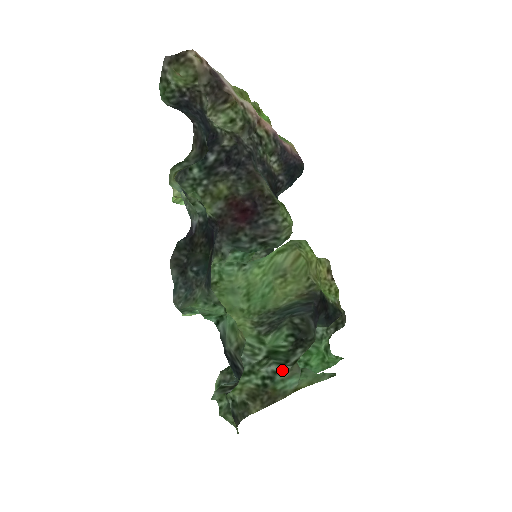
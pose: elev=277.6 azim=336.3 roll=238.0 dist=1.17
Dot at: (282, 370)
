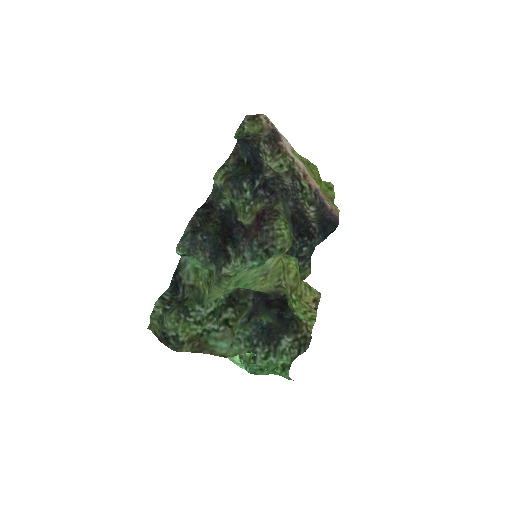
Dot at: (219, 329)
